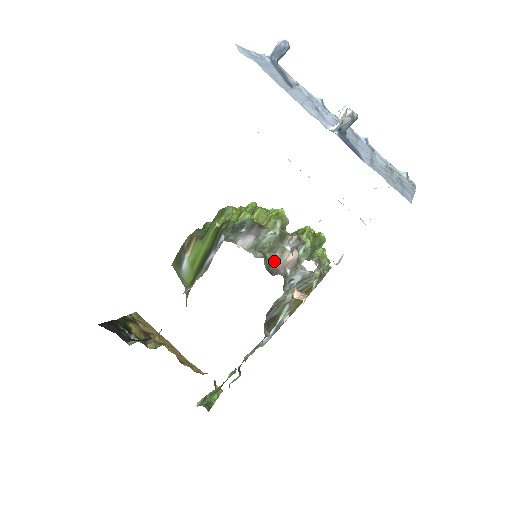
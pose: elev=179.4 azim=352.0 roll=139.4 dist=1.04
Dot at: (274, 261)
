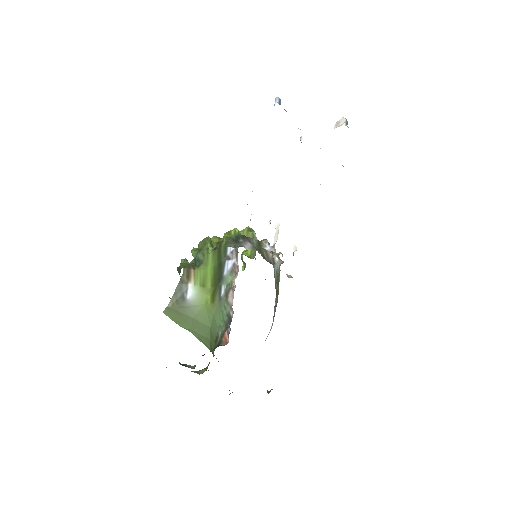
Dot at: (266, 258)
